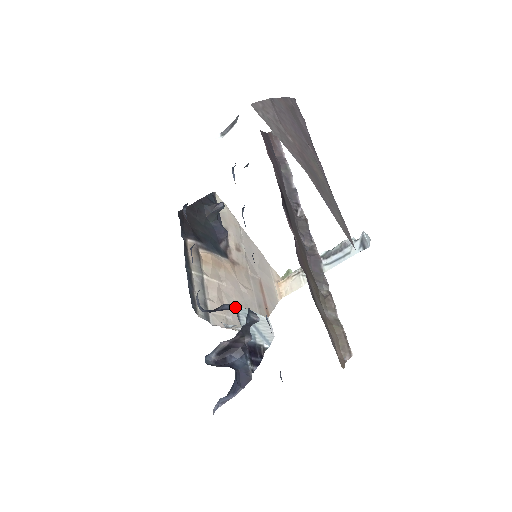
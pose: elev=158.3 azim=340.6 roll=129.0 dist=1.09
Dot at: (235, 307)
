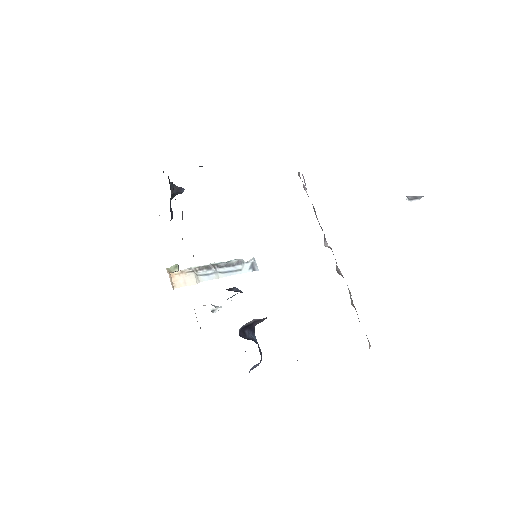
Dot at: occluded
